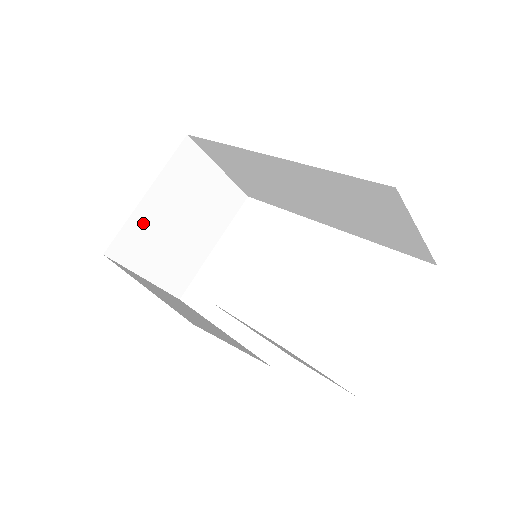
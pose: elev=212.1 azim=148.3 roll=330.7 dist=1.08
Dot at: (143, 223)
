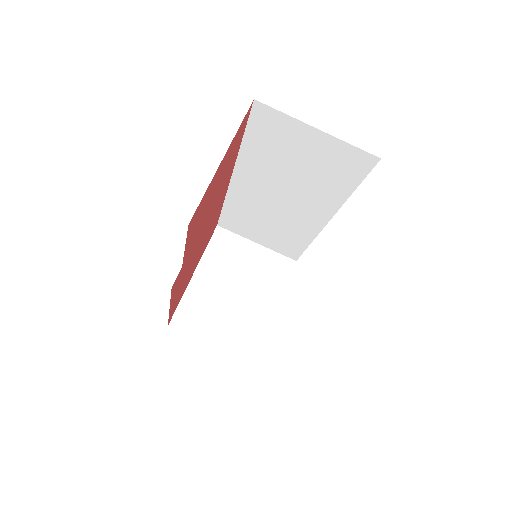
Dot at: (198, 297)
